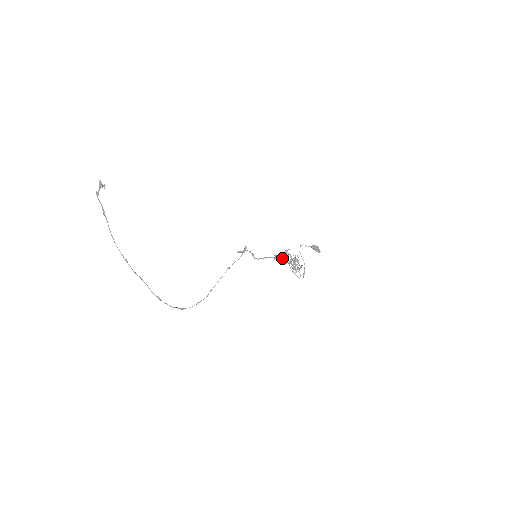
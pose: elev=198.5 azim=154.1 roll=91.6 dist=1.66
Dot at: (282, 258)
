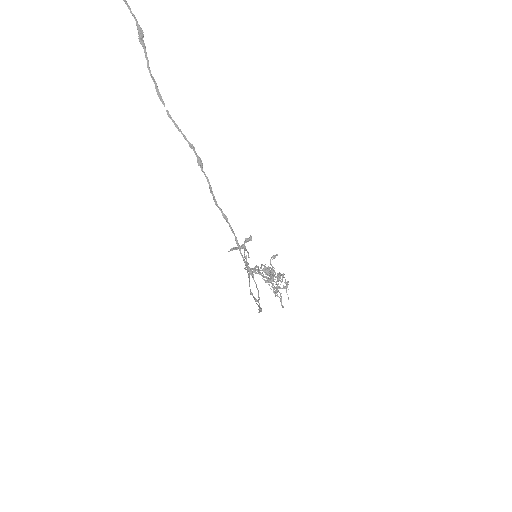
Dot at: (261, 273)
